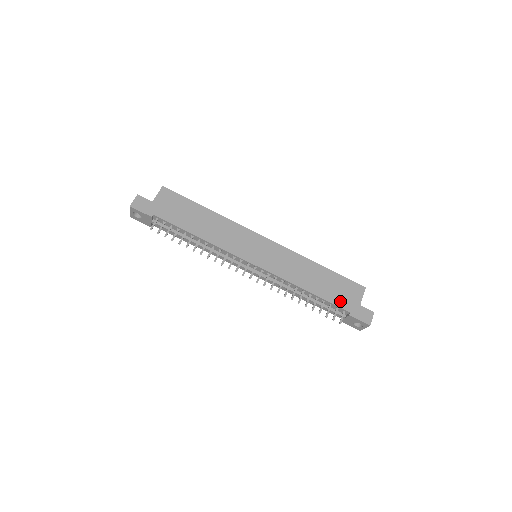
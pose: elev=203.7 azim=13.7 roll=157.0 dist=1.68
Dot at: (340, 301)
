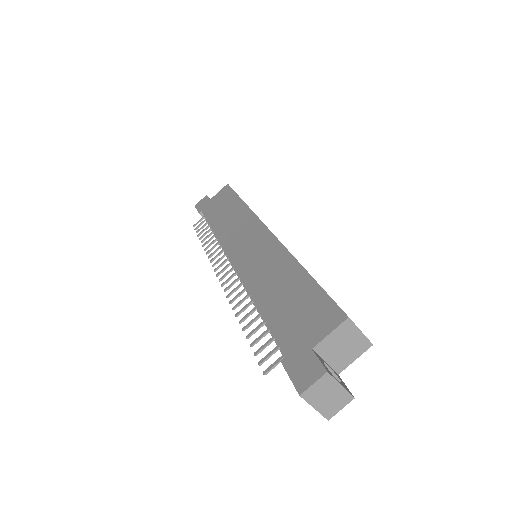
Dot at: (286, 331)
